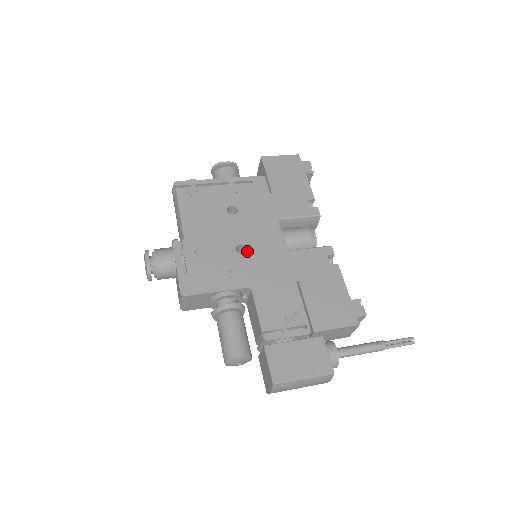
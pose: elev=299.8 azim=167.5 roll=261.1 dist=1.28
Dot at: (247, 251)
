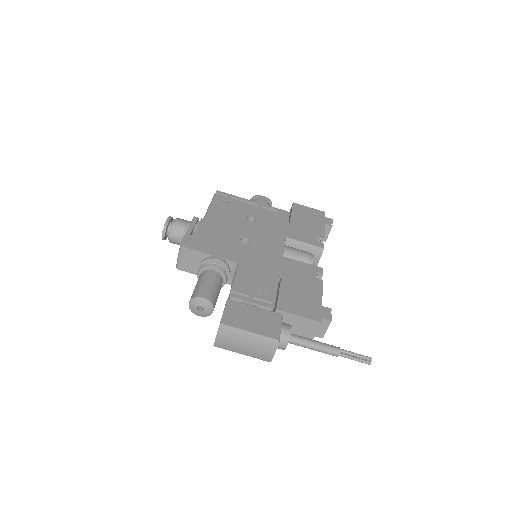
Dot at: (249, 243)
